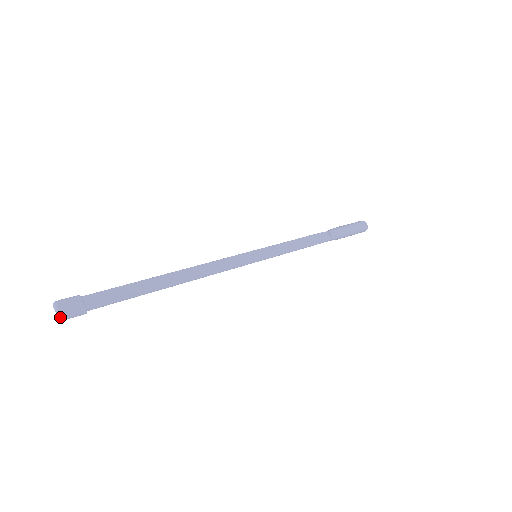
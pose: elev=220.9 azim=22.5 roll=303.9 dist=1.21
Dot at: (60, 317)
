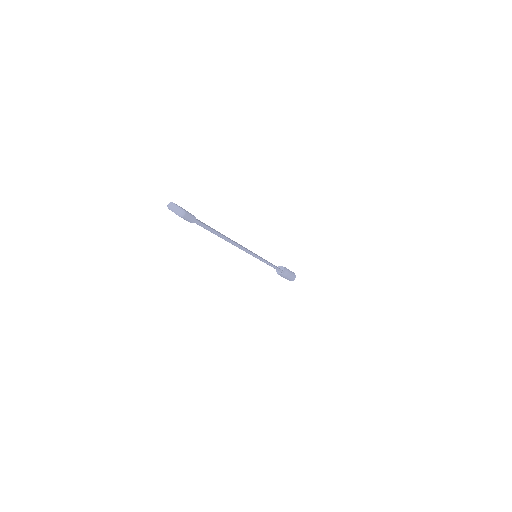
Dot at: (183, 211)
